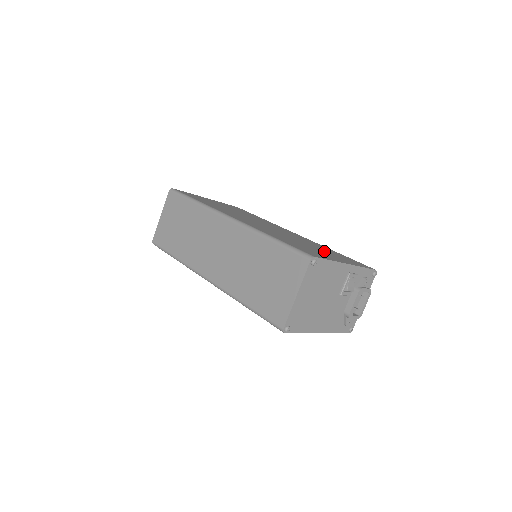
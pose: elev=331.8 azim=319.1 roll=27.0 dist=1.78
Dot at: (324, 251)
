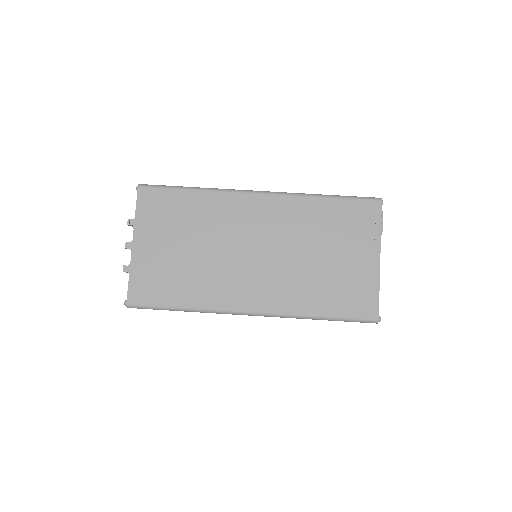
Dot at: (339, 245)
